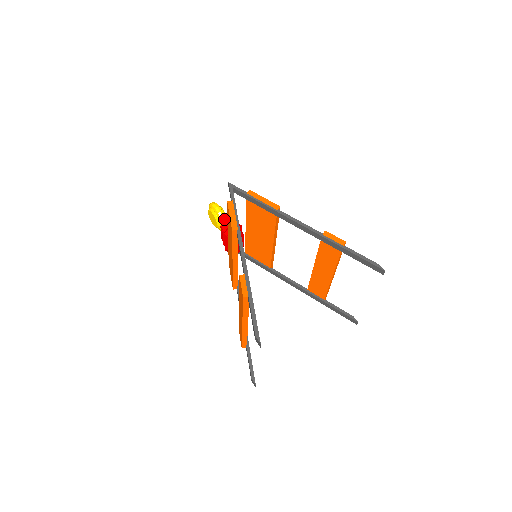
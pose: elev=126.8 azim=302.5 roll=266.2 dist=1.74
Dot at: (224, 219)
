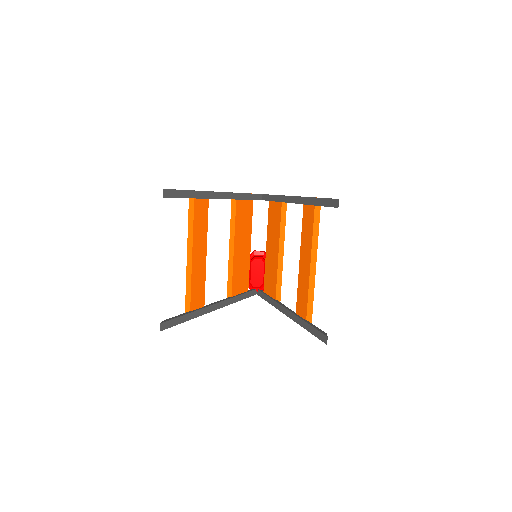
Dot at: occluded
